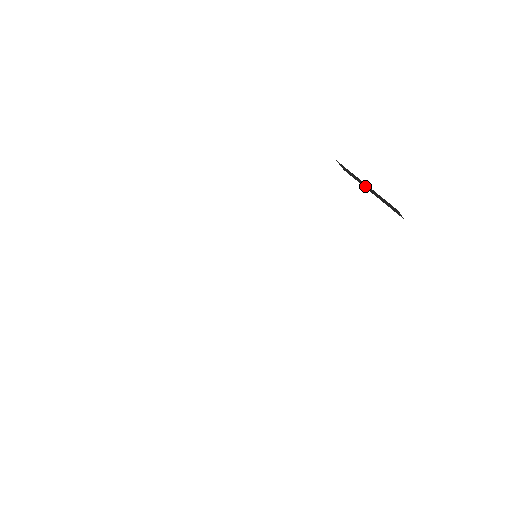
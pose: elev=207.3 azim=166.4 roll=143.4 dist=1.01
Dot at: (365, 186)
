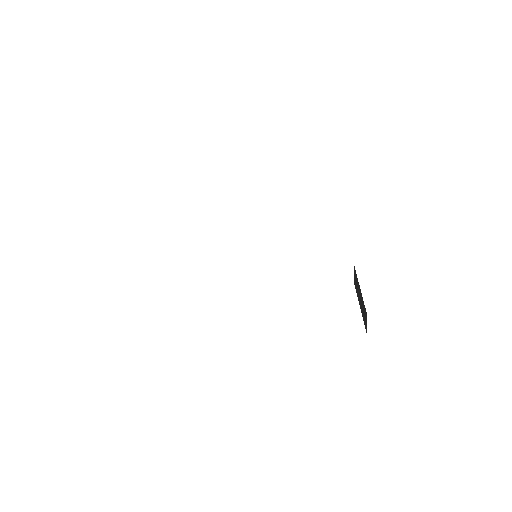
Dot at: (359, 295)
